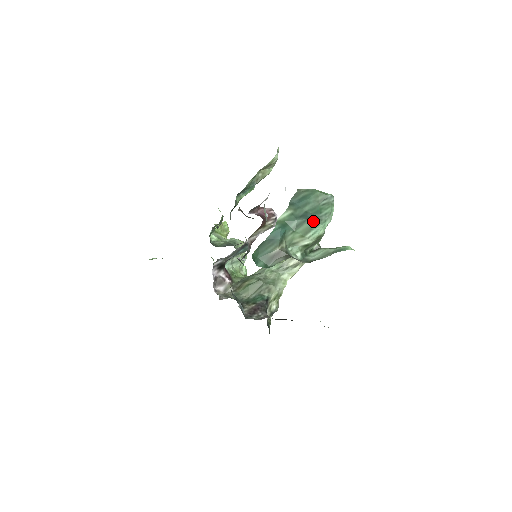
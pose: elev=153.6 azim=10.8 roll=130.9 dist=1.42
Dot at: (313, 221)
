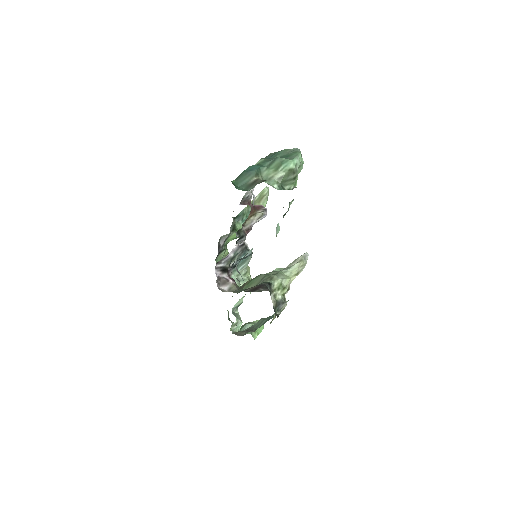
Dot at: (282, 158)
